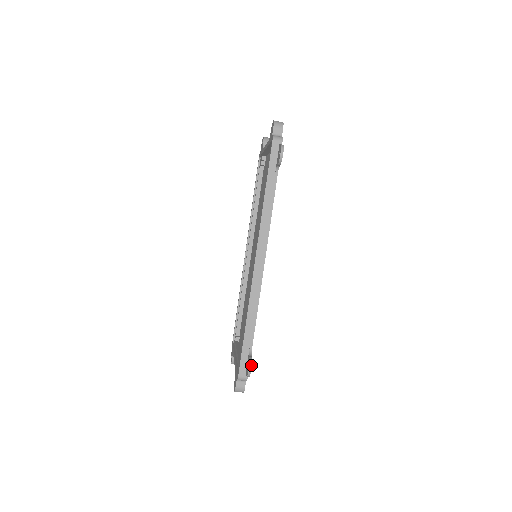
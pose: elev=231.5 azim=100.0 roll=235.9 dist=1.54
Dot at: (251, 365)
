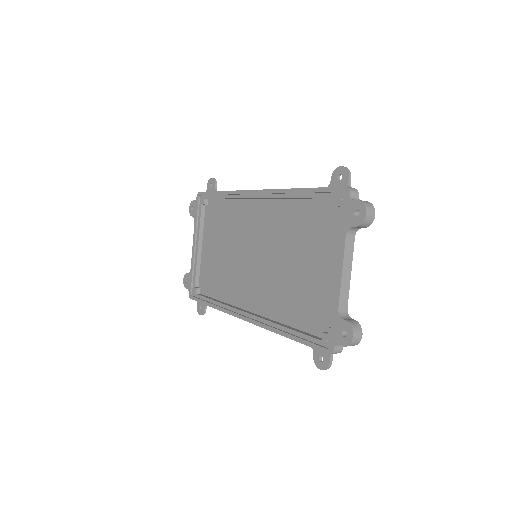
Dot at: occluded
